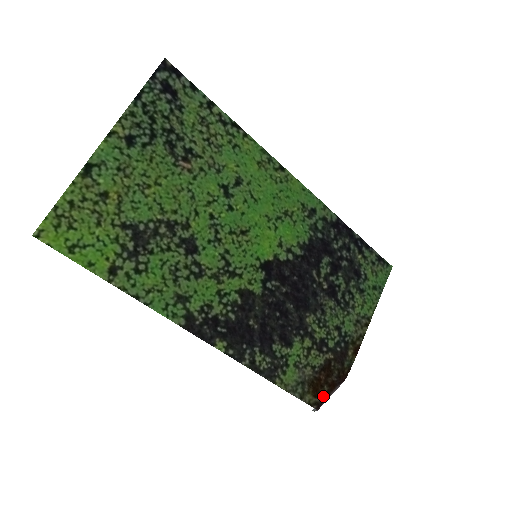
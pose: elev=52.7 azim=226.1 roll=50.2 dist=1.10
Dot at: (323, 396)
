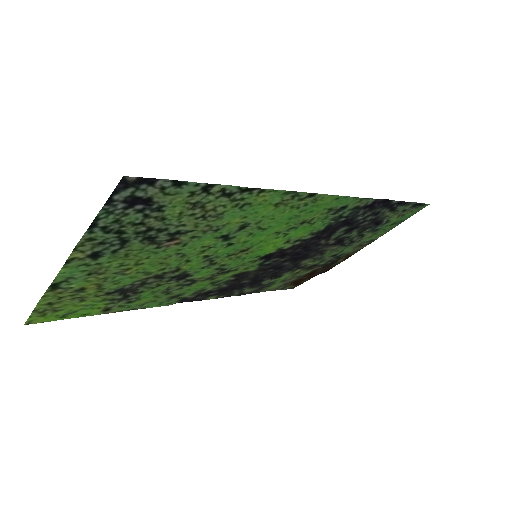
Dot at: occluded
